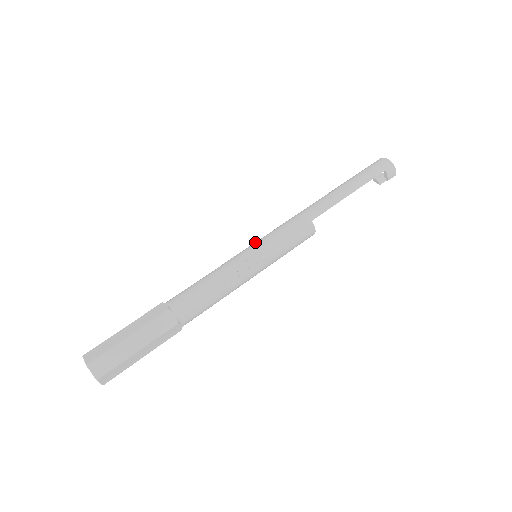
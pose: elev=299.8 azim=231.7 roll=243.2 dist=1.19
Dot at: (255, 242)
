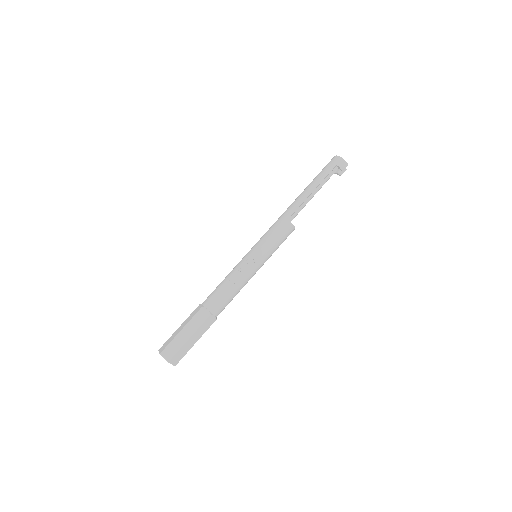
Dot at: (253, 247)
